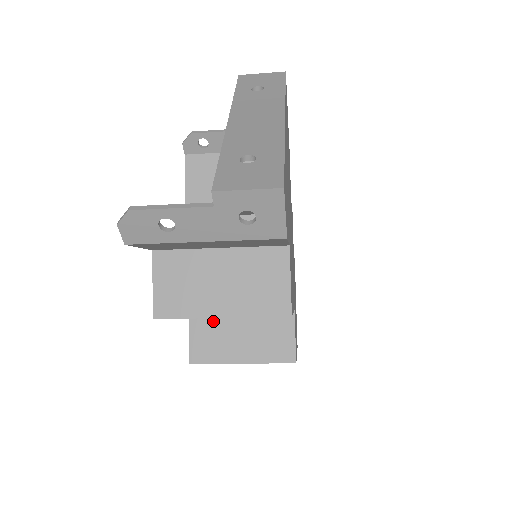
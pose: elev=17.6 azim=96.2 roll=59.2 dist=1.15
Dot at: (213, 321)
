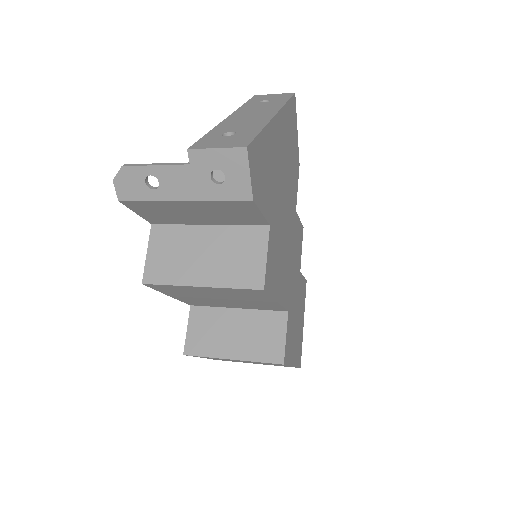
Dot at: (211, 316)
